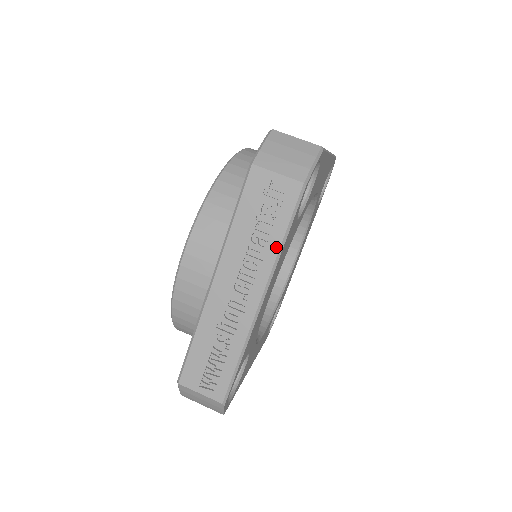
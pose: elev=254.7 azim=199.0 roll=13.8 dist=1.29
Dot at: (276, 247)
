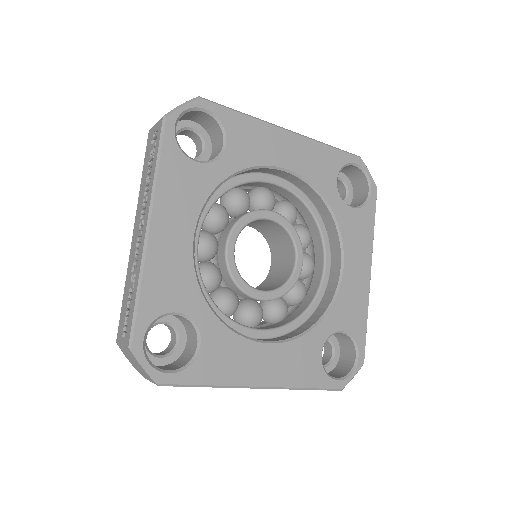
Dot at: (153, 176)
